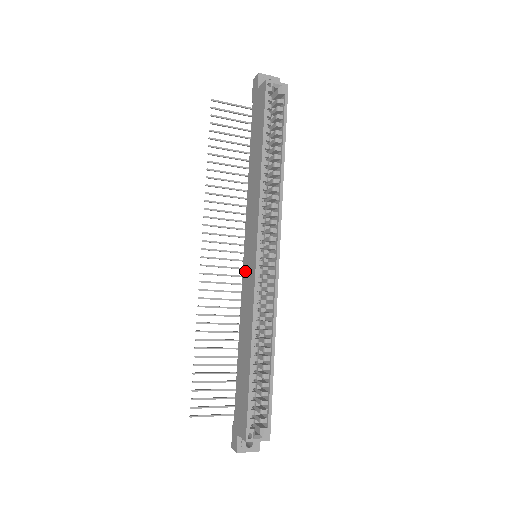
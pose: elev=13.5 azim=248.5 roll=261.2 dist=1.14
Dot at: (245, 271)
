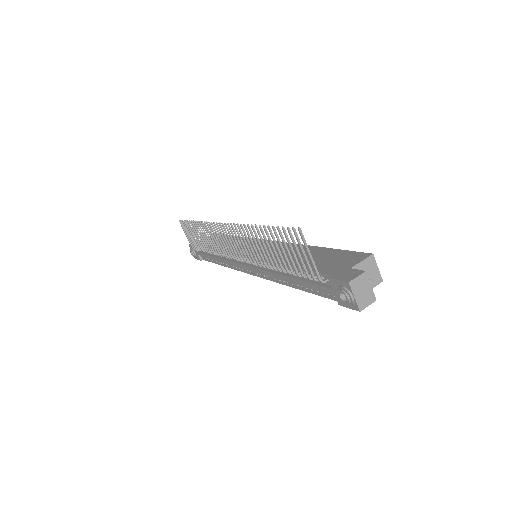
Dot at: (255, 253)
